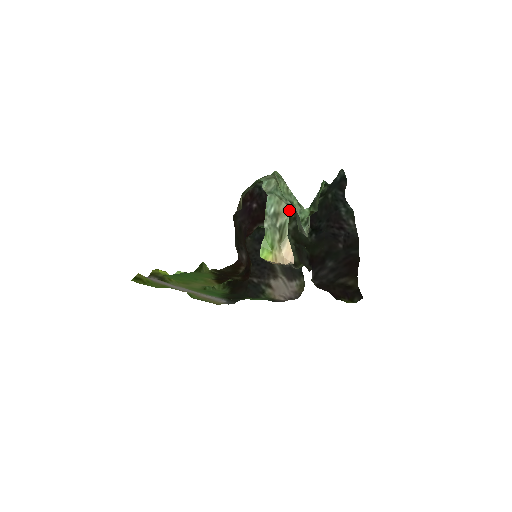
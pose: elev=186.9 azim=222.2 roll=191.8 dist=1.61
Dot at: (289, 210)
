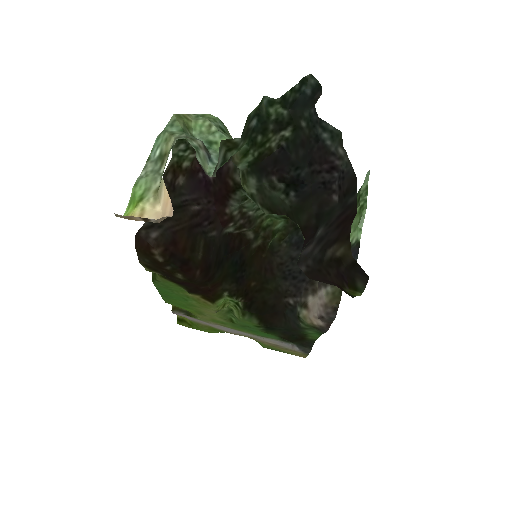
Dot at: (174, 143)
